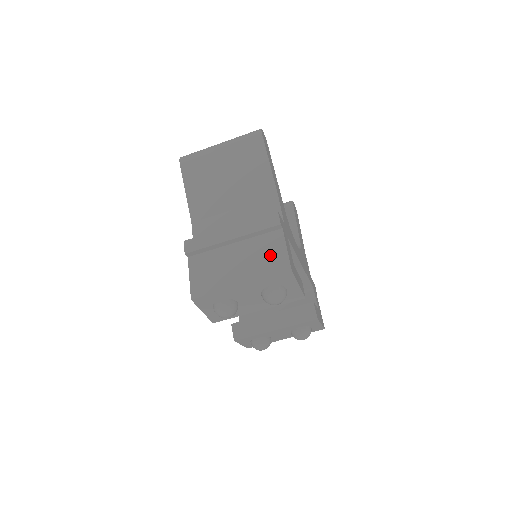
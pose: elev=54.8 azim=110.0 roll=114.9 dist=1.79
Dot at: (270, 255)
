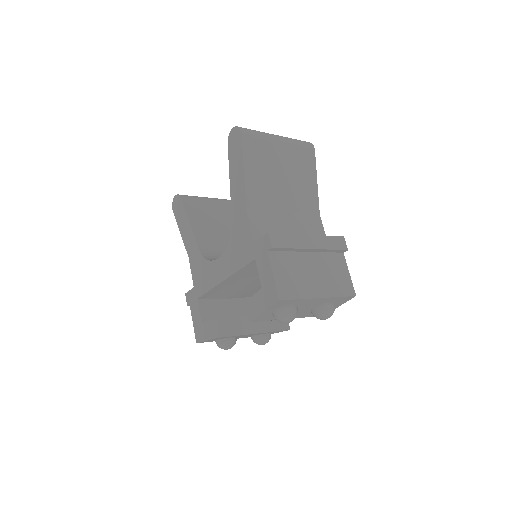
Dot at: (339, 275)
